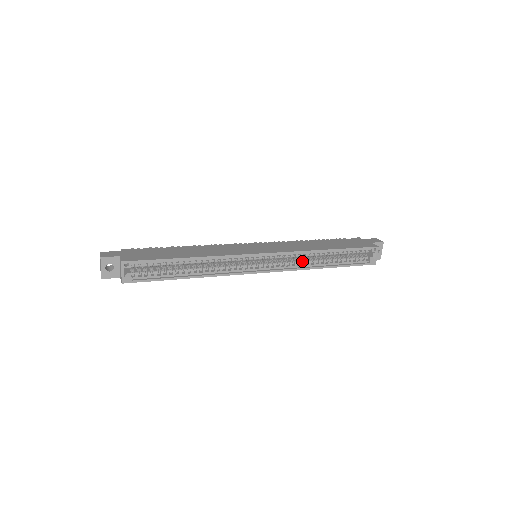
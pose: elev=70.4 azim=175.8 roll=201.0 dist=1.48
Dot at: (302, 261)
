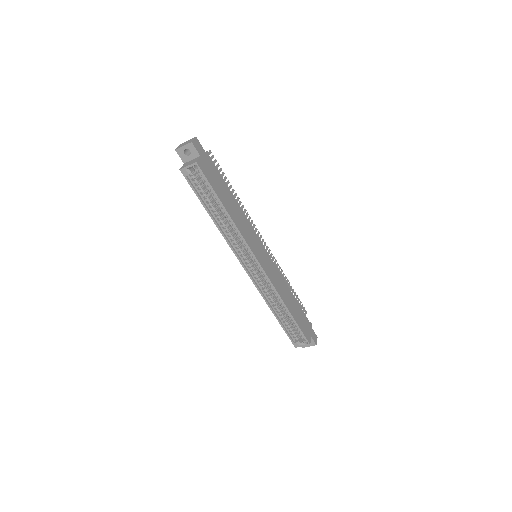
Dot at: (269, 293)
